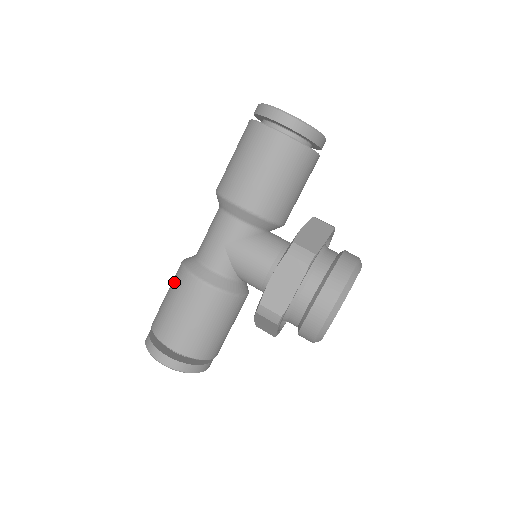
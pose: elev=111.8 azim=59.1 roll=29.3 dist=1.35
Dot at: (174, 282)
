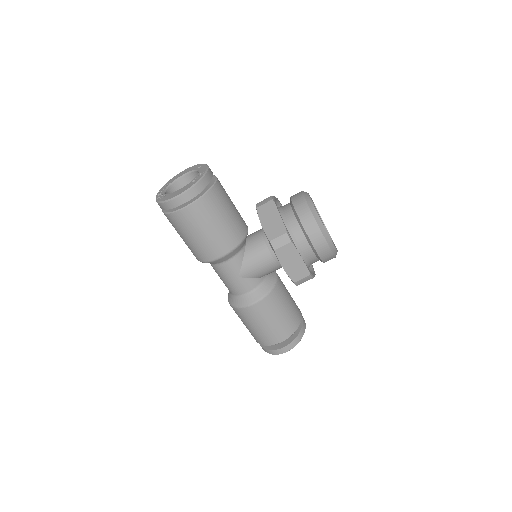
Dot at: (241, 317)
